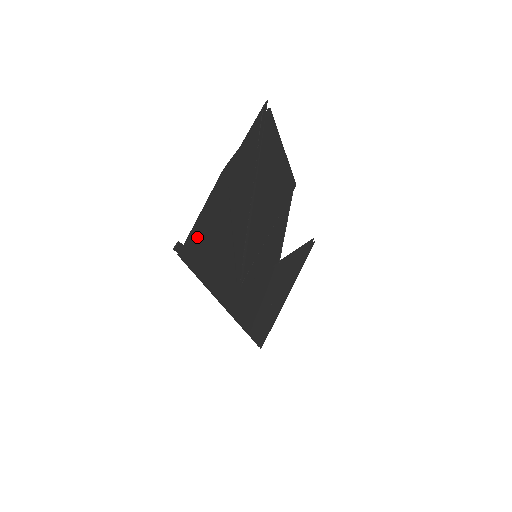
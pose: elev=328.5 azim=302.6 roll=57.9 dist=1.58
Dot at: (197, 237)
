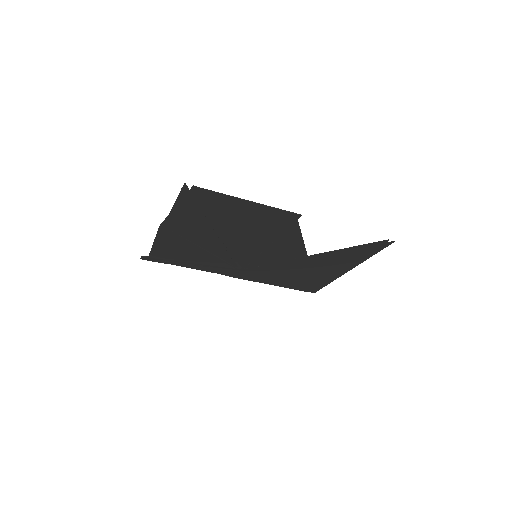
Dot at: (160, 253)
